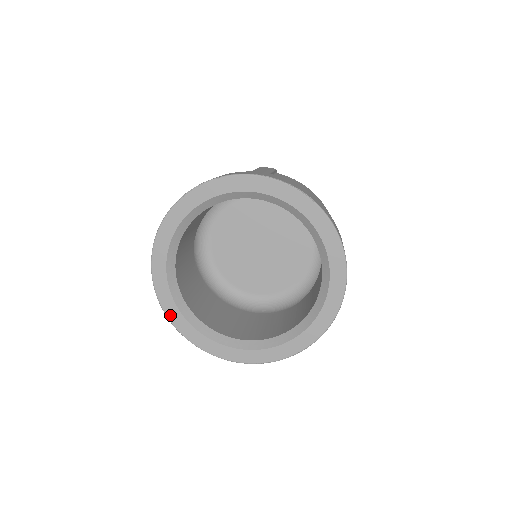
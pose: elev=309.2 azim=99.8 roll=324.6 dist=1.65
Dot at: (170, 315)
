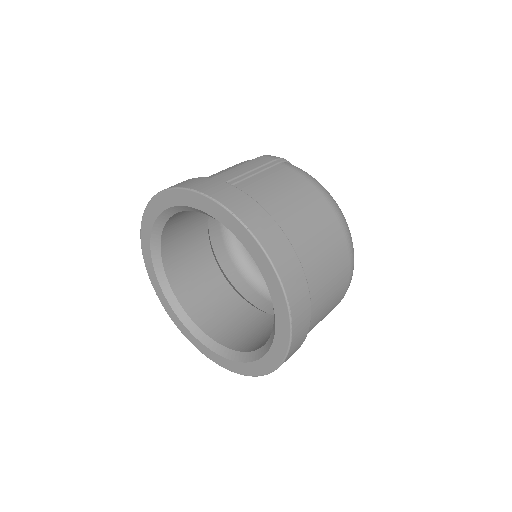
Dot at: (165, 306)
